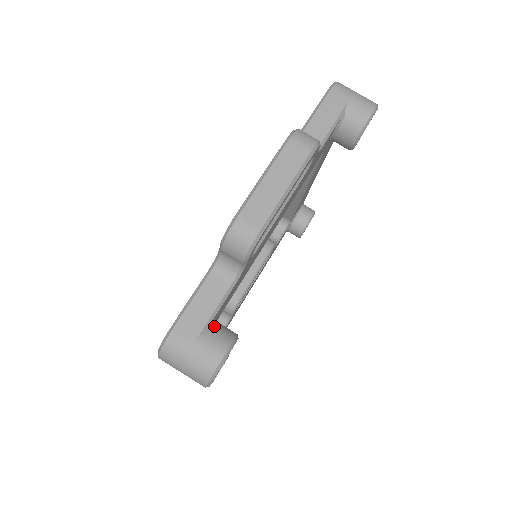
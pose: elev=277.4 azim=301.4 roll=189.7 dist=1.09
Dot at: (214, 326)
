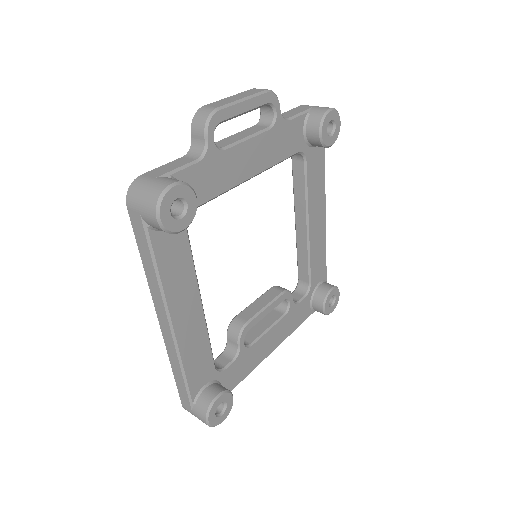
Dot at: occluded
